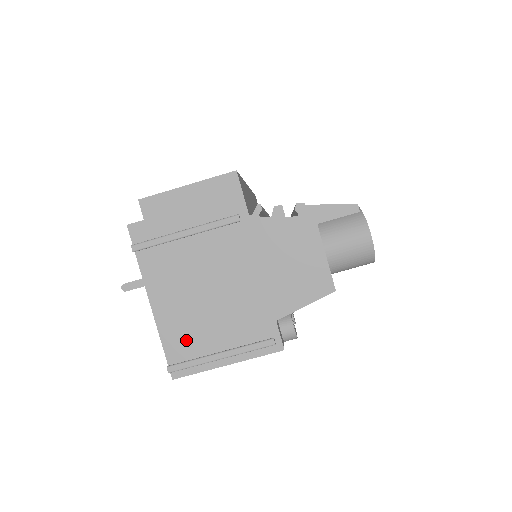
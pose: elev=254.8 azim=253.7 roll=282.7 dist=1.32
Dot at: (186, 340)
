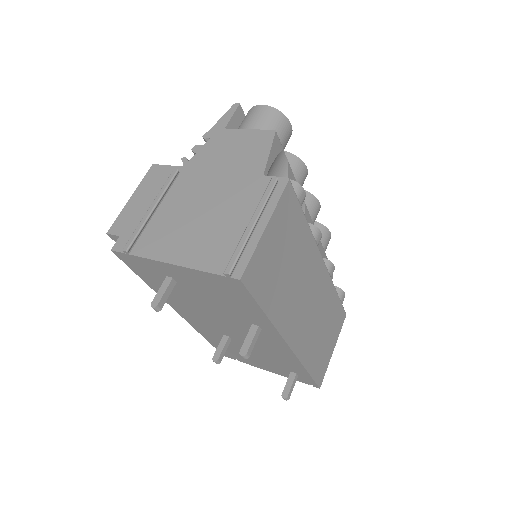
Dot at: (219, 250)
